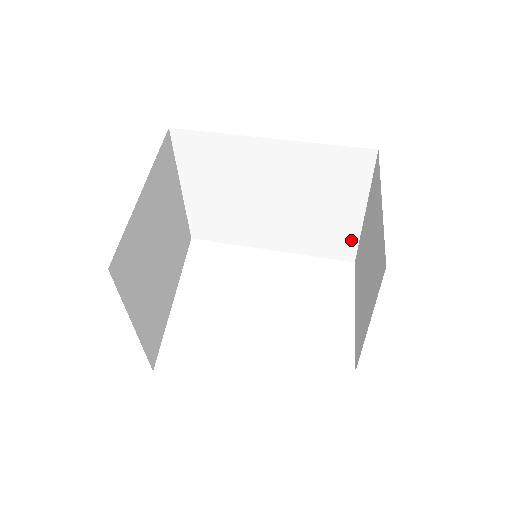
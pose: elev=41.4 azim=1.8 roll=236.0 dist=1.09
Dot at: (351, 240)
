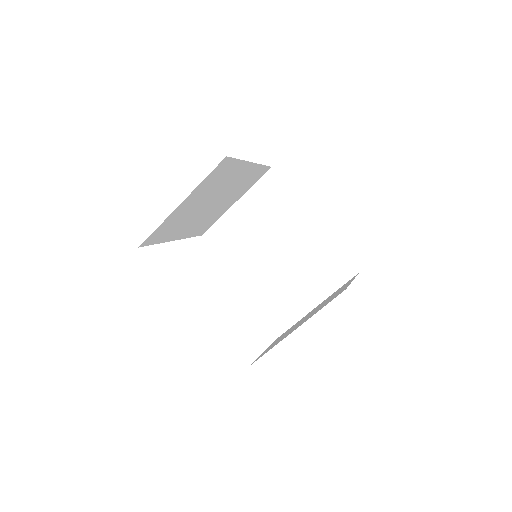
Dot at: (292, 318)
